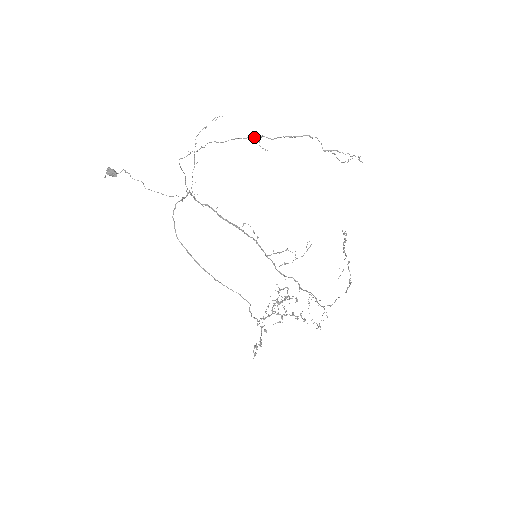
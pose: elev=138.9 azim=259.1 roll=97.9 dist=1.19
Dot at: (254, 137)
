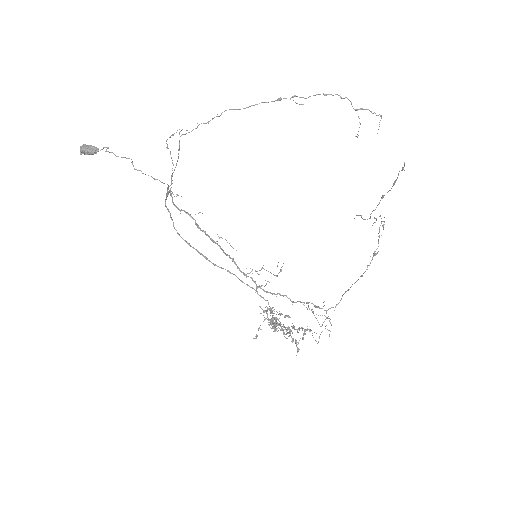
Dot at: (285, 98)
